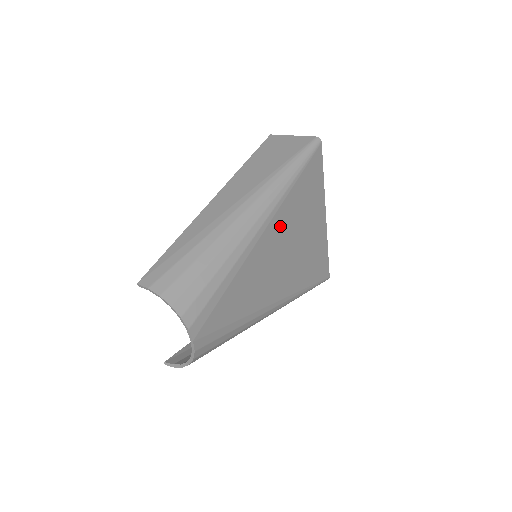
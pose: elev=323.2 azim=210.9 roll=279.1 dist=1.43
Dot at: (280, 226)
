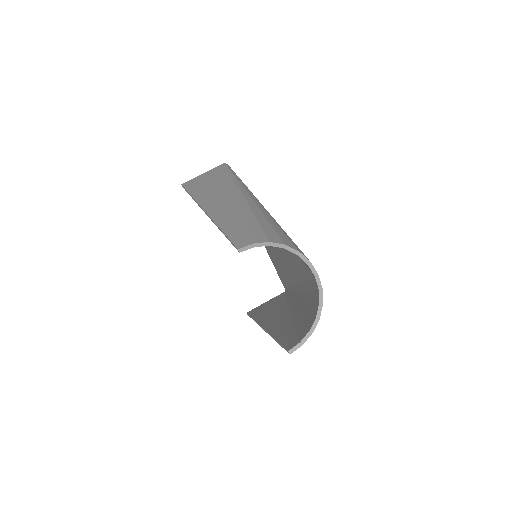
Dot at: occluded
